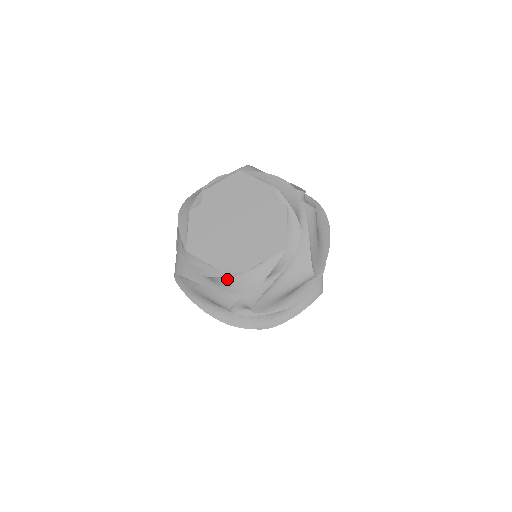
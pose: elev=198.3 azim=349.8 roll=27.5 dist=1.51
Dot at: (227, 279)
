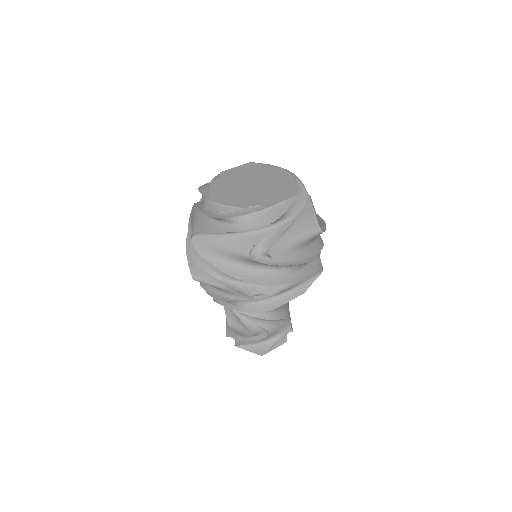
Dot at: (249, 217)
